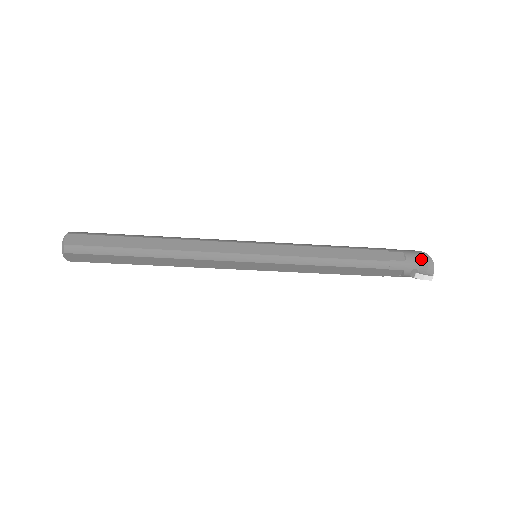
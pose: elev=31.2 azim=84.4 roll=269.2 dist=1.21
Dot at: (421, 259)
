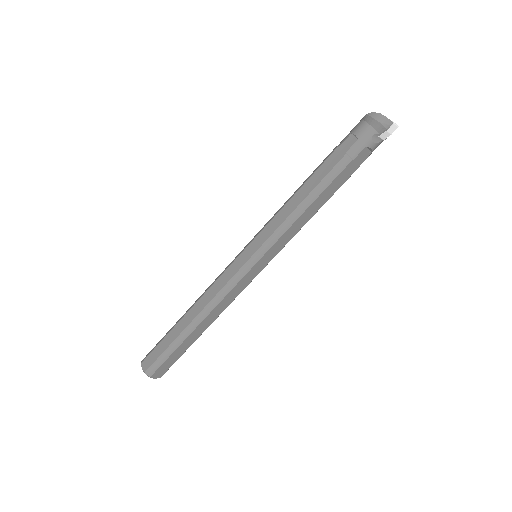
Dot at: (369, 123)
